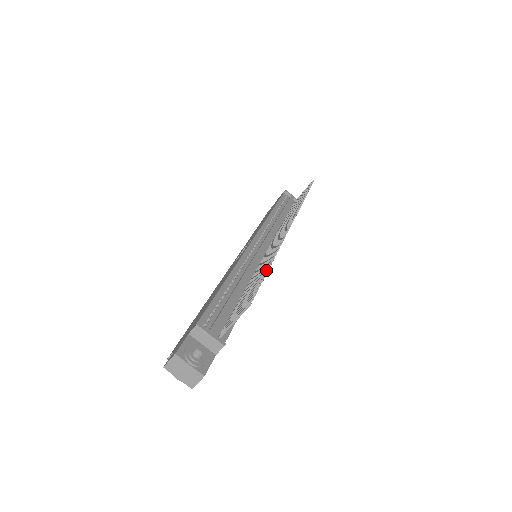
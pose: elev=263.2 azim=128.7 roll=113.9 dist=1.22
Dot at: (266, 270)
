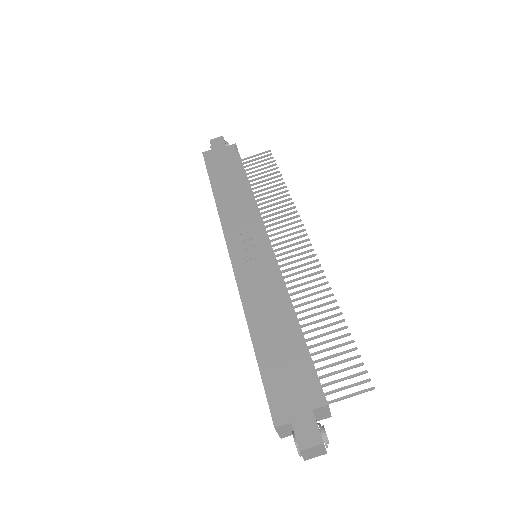
Dot at: (345, 328)
